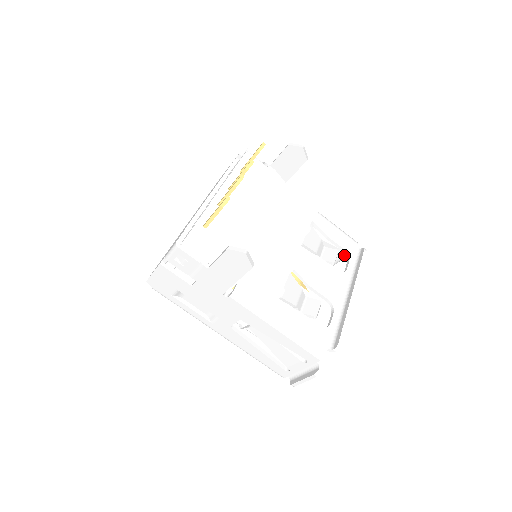
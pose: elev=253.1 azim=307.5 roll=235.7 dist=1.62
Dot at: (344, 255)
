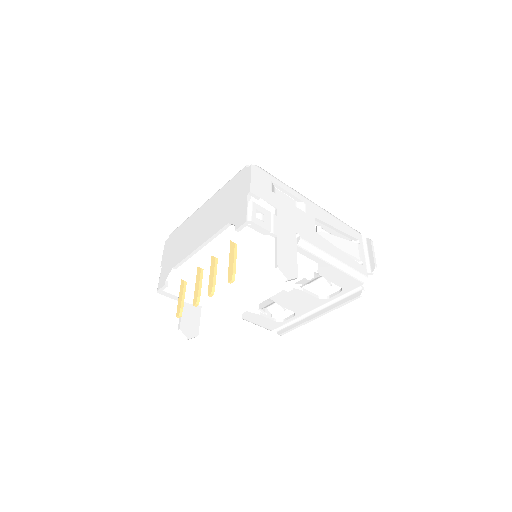
Dot at: occluded
